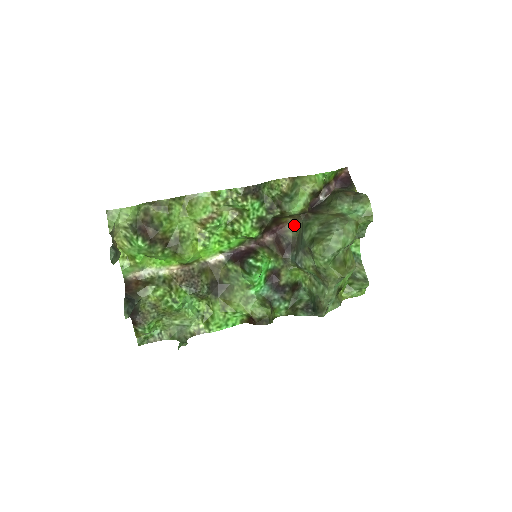
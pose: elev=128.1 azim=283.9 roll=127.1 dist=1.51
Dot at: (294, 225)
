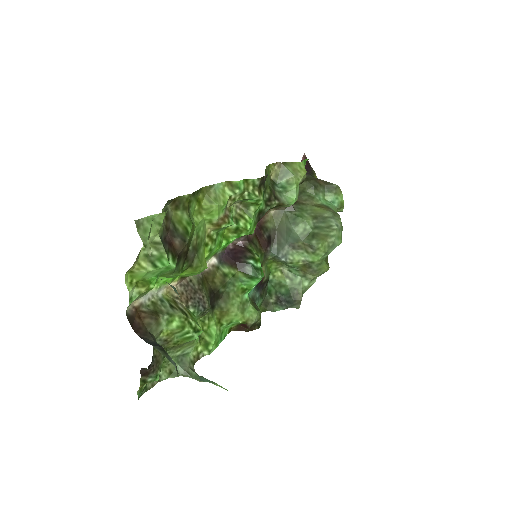
Dot at: (273, 215)
